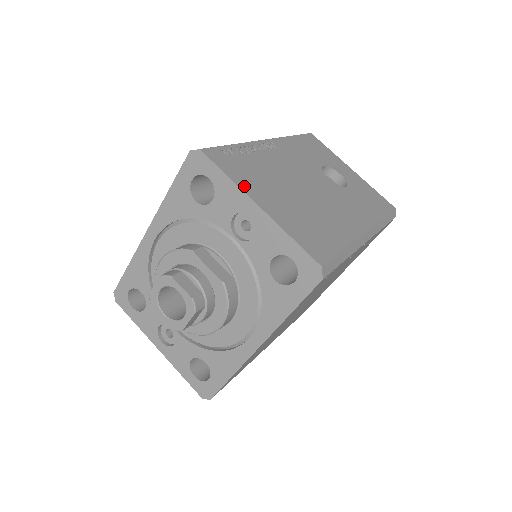
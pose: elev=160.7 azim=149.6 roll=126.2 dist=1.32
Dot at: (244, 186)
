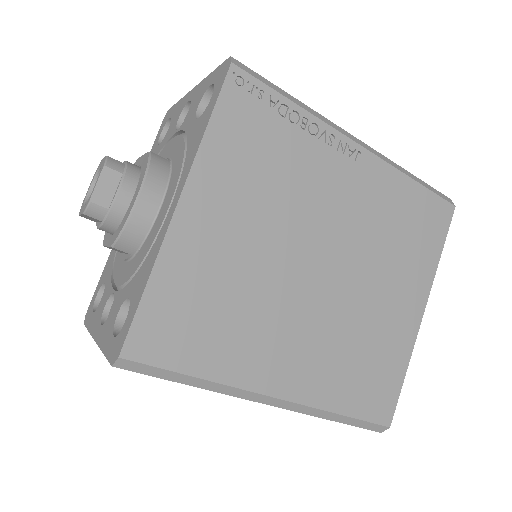
Dot at: occluded
